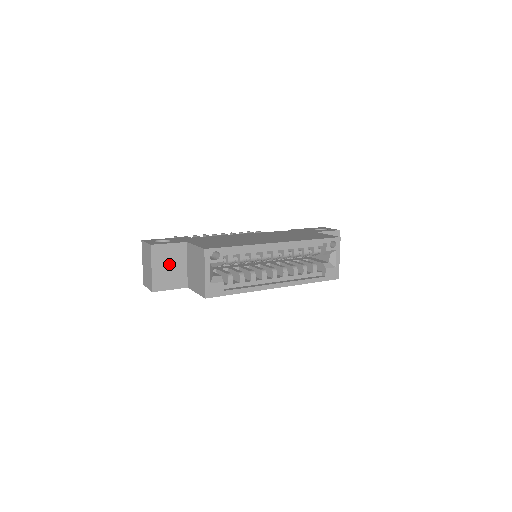
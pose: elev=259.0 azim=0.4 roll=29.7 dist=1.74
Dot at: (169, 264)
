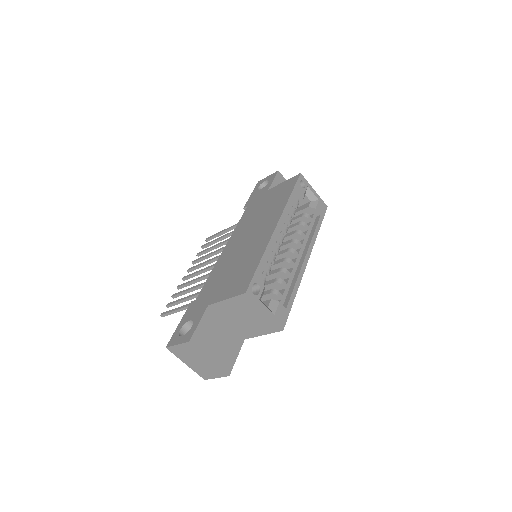
Dot at: (216, 339)
